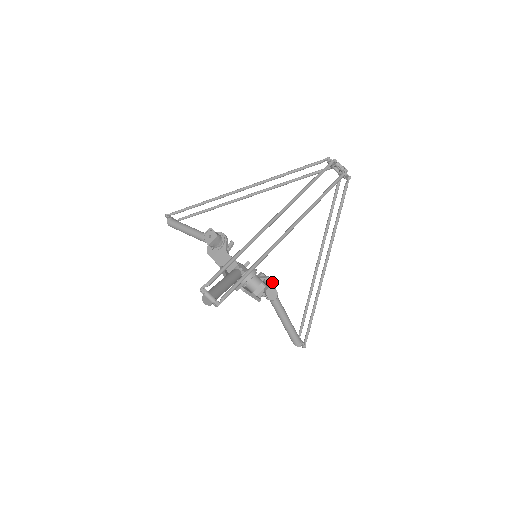
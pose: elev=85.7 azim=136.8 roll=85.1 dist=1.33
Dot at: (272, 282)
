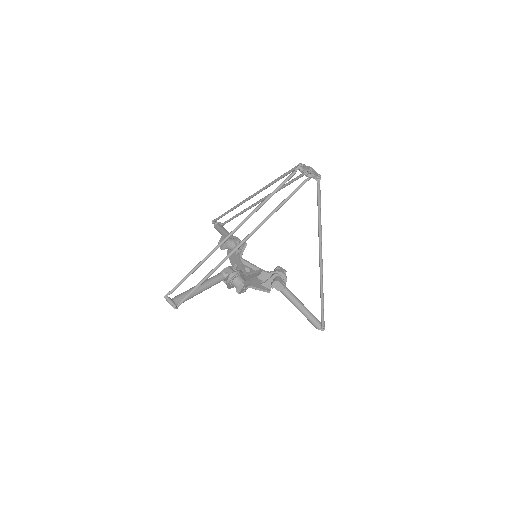
Dot at: (282, 275)
